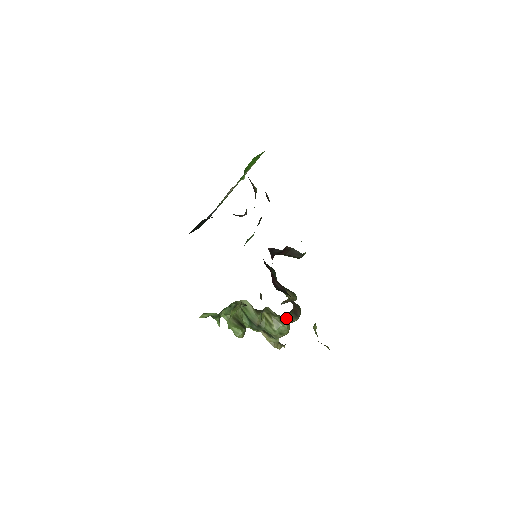
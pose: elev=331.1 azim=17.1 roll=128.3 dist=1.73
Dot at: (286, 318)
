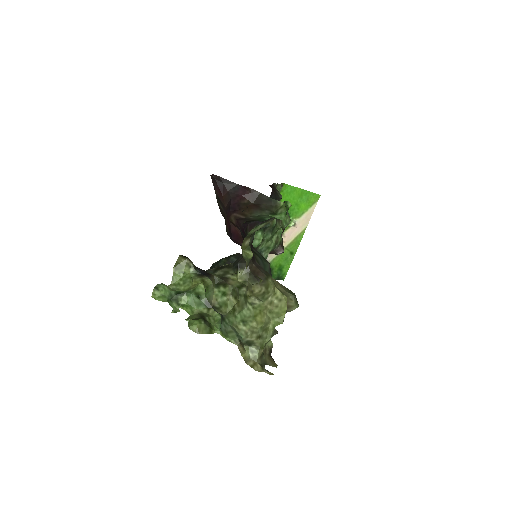
Dot at: (240, 279)
